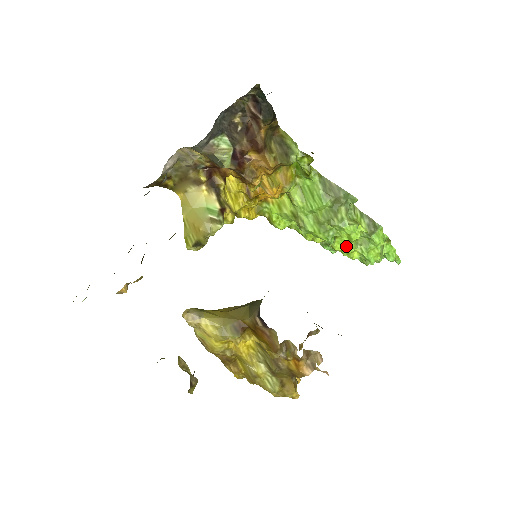
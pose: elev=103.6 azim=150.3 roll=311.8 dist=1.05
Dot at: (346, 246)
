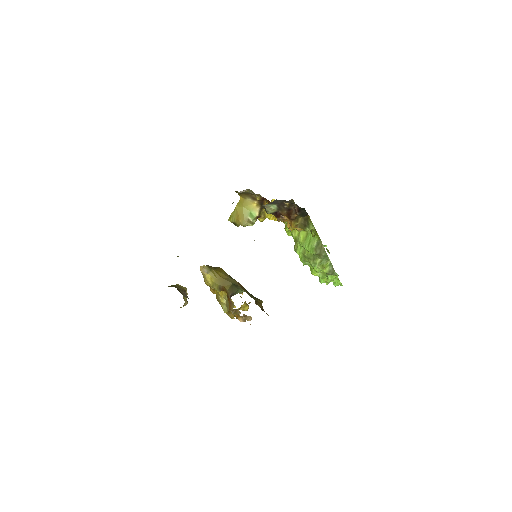
Dot at: occluded
